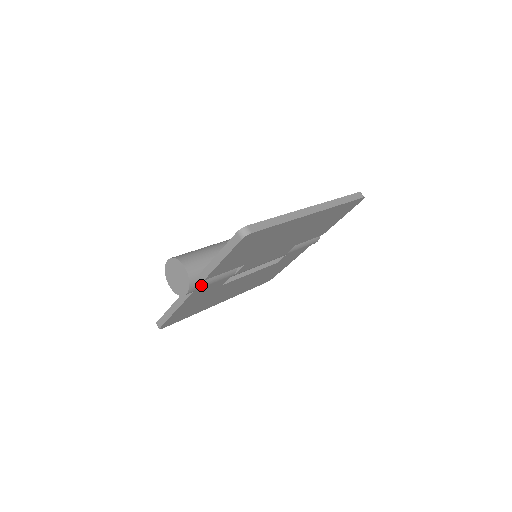
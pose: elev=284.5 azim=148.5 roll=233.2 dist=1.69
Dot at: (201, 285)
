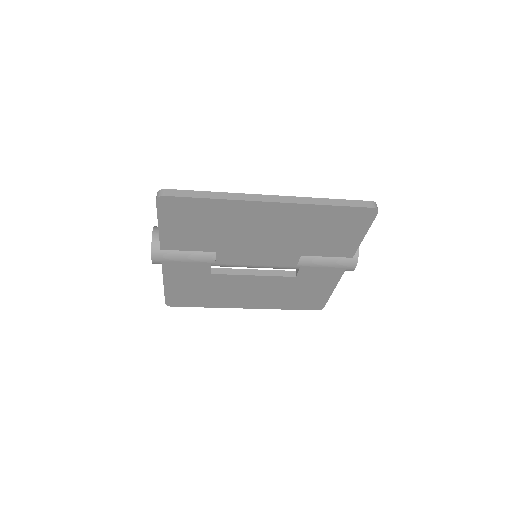
Dot at: (168, 258)
